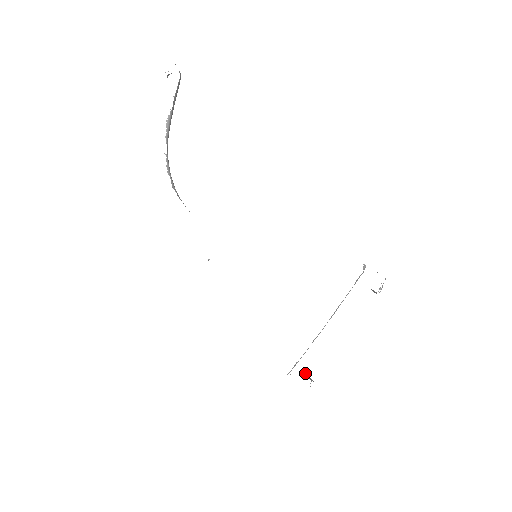
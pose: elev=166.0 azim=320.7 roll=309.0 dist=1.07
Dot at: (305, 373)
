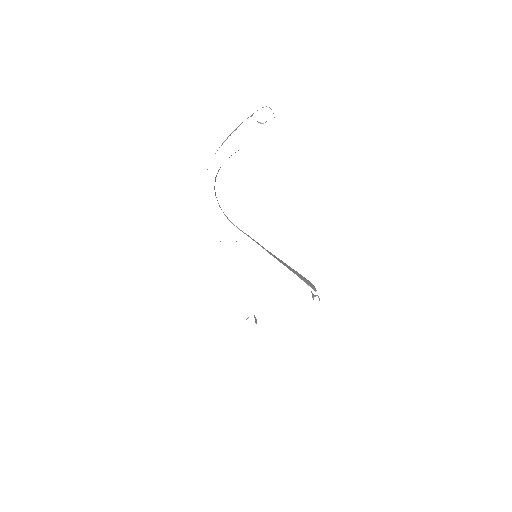
Dot at: (254, 317)
